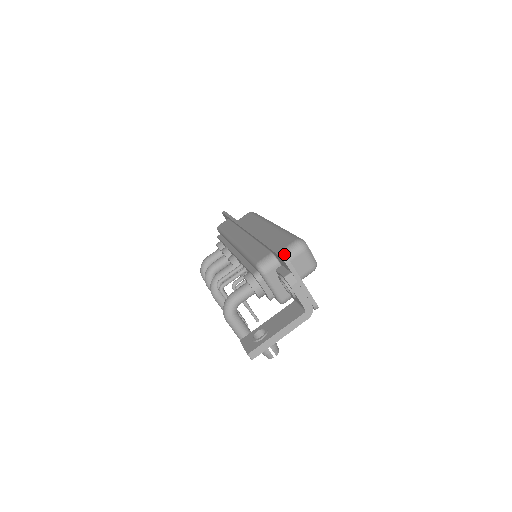
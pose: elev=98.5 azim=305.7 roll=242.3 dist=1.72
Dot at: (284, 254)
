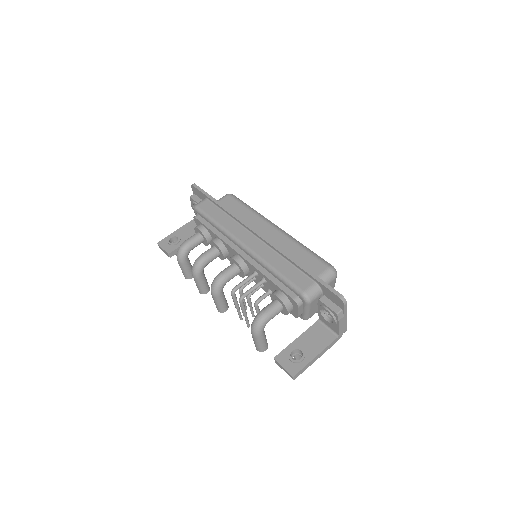
Dot at: (342, 295)
